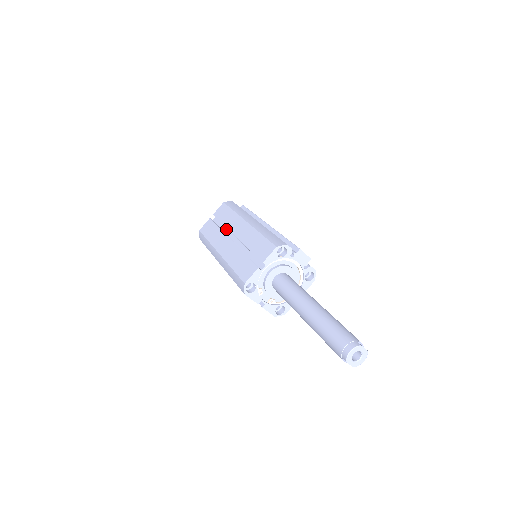
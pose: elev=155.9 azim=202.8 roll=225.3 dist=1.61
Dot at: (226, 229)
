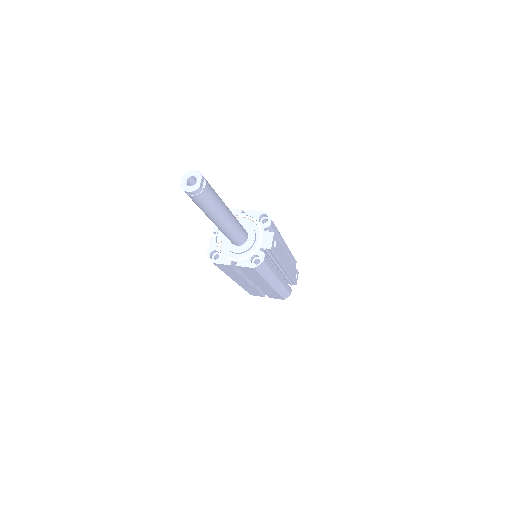
Dot at: occluded
